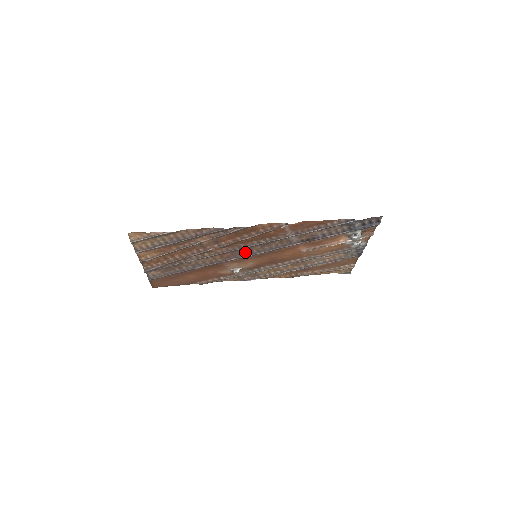
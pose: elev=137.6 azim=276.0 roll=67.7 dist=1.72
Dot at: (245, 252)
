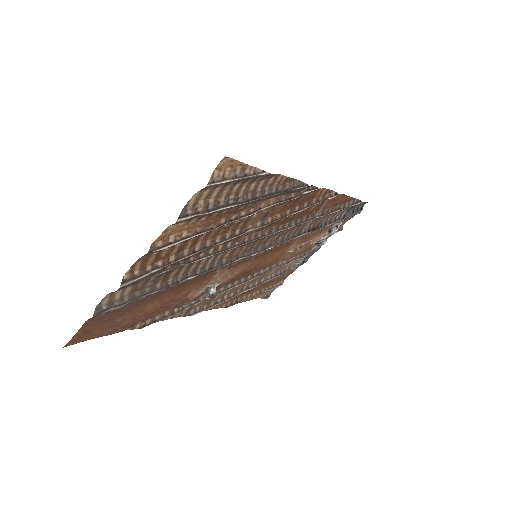
Dot at: (257, 246)
